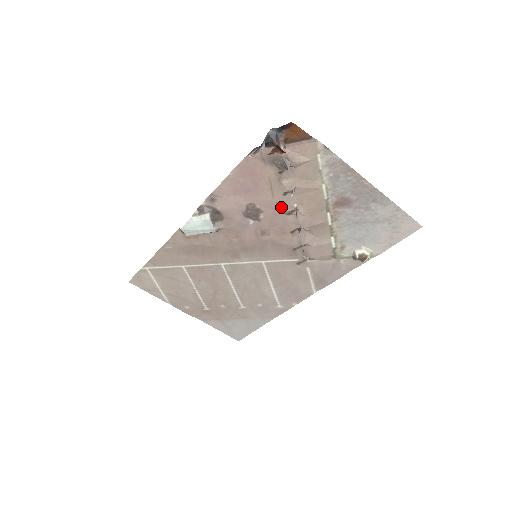
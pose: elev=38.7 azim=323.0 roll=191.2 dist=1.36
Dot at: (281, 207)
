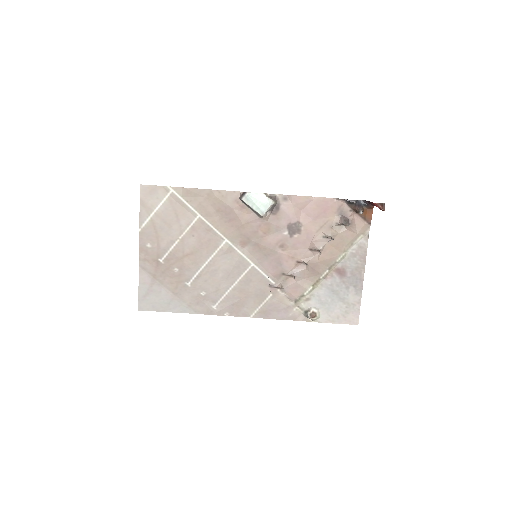
Dot at: (313, 242)
